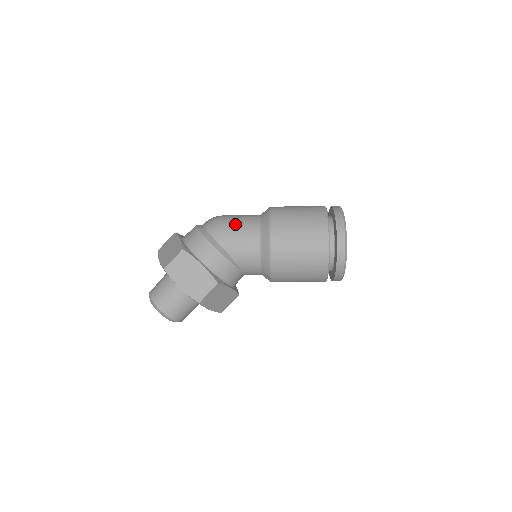
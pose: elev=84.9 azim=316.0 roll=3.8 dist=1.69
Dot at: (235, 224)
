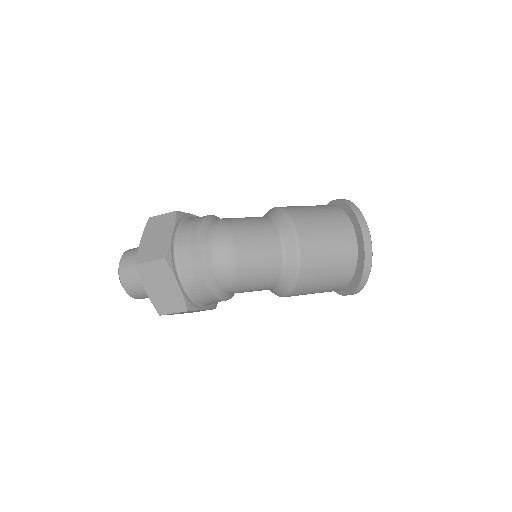
Dot at: (253, 279)
